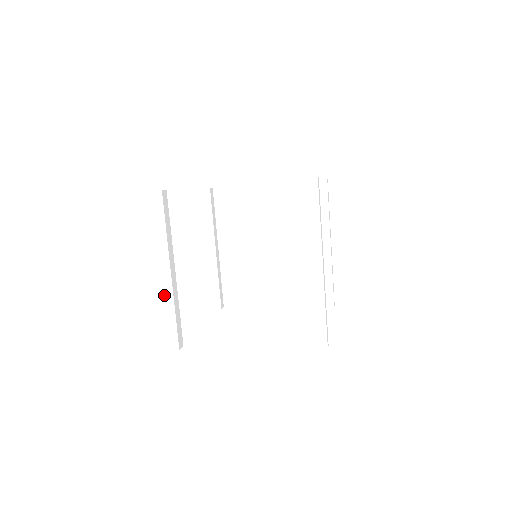
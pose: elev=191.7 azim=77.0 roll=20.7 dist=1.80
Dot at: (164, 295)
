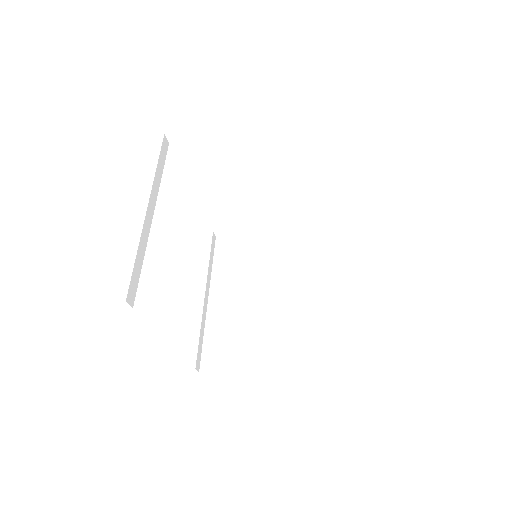
Dot at: (130, 232)
